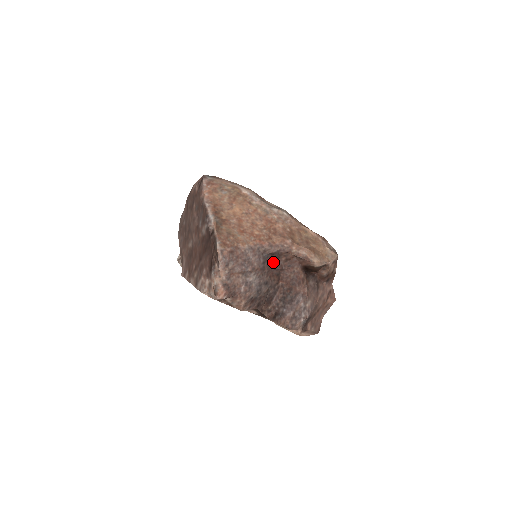
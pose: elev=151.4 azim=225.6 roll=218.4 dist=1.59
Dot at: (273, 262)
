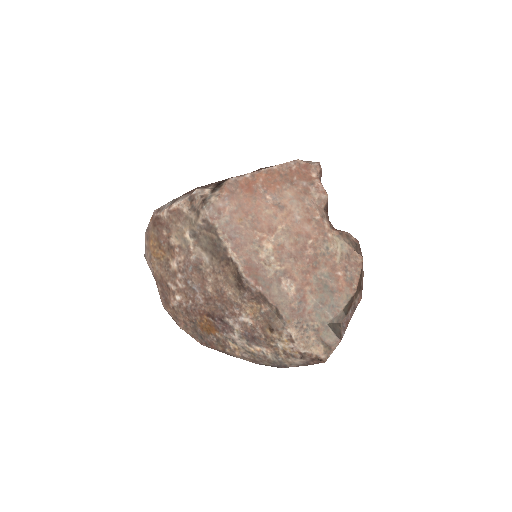
Dot at: occluded
